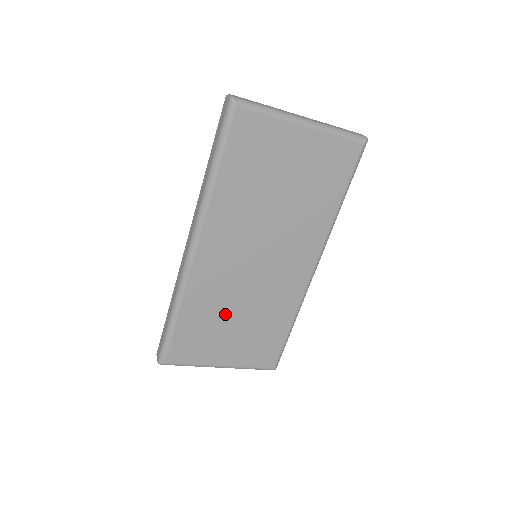
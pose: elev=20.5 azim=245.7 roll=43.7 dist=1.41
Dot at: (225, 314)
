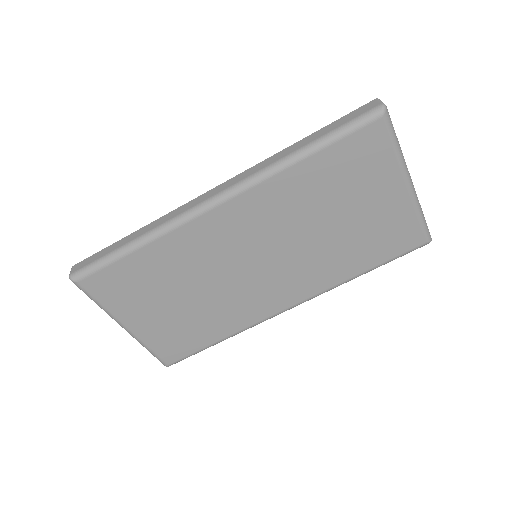
Dot at: (180, 284)
